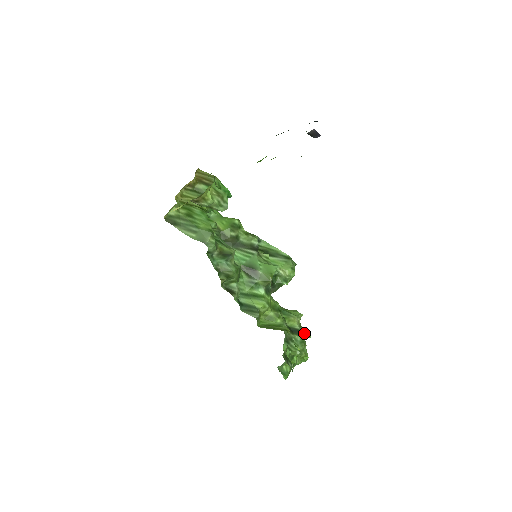
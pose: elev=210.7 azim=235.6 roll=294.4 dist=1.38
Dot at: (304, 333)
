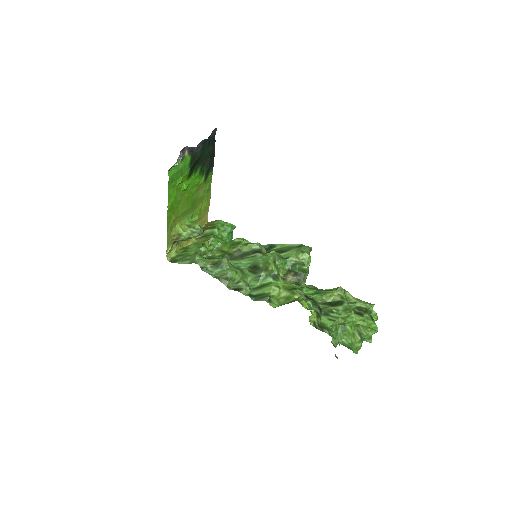
Dot at: (361, 304)
